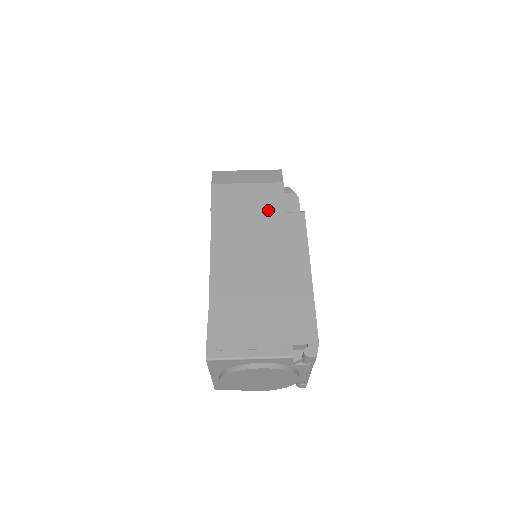
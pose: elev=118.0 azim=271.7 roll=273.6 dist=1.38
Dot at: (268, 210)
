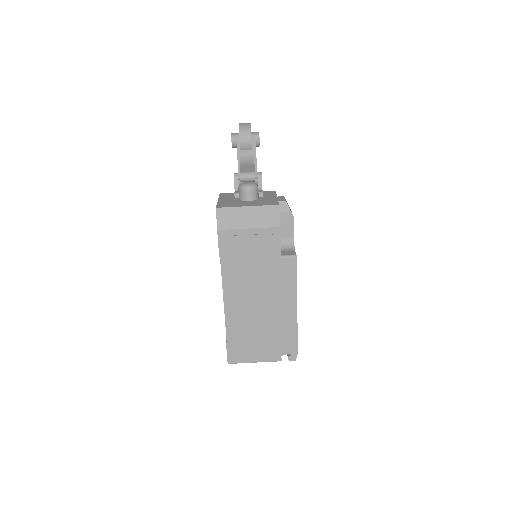
Dot at: (267, 257)
